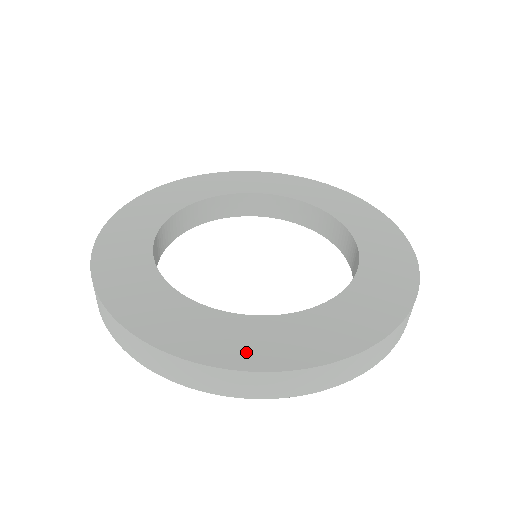
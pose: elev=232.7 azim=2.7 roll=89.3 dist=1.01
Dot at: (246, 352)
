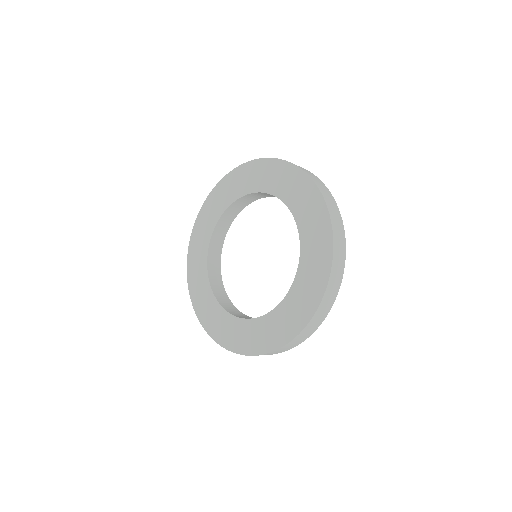
Dot at: (201, 307)
